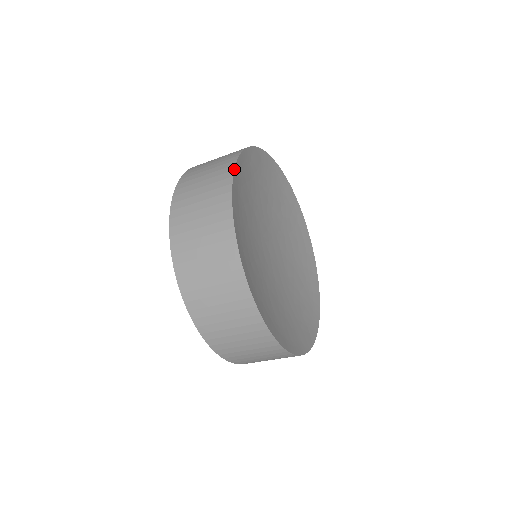
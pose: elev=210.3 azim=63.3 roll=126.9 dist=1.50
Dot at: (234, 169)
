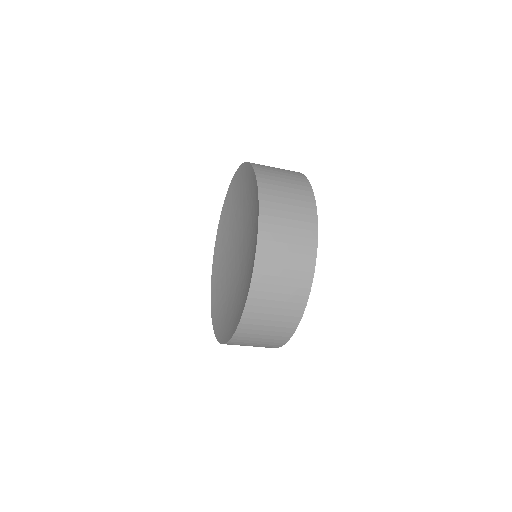
Dot at: occluded
